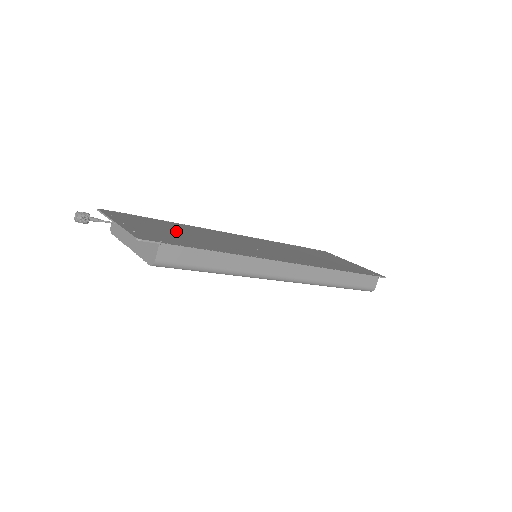
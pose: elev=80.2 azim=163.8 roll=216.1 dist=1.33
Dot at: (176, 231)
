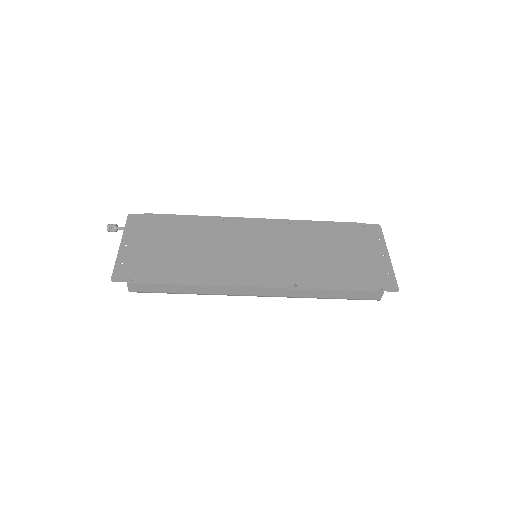
Dot at: (174, 243)
